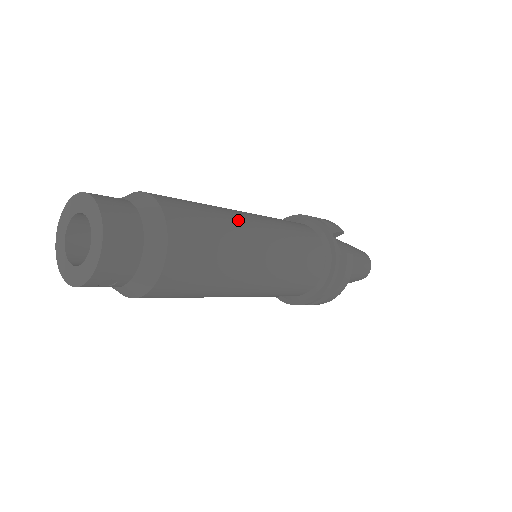
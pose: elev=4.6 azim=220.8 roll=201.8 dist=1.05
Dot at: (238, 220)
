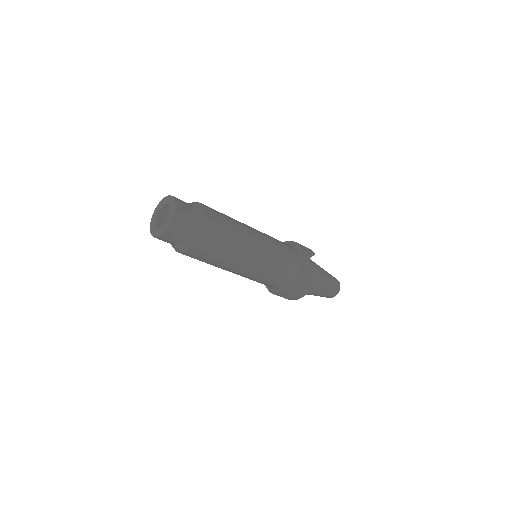
Dot at: (244, 226)
